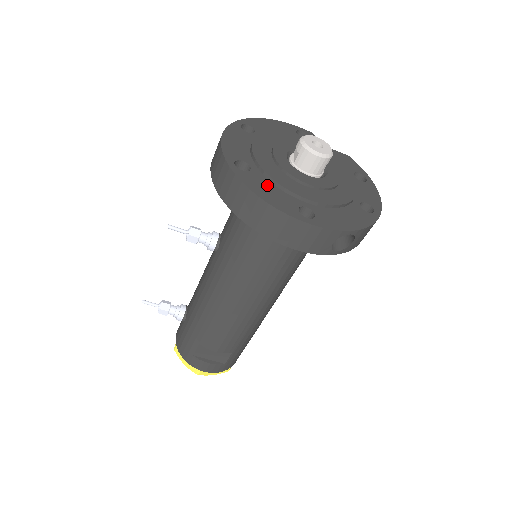
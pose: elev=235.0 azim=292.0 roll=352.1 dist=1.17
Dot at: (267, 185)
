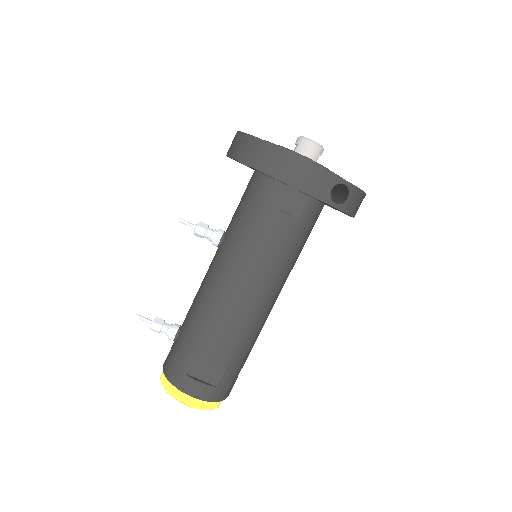
Dot at: occluded
